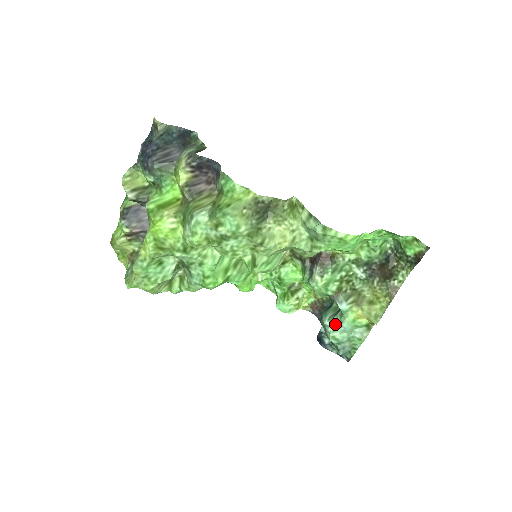
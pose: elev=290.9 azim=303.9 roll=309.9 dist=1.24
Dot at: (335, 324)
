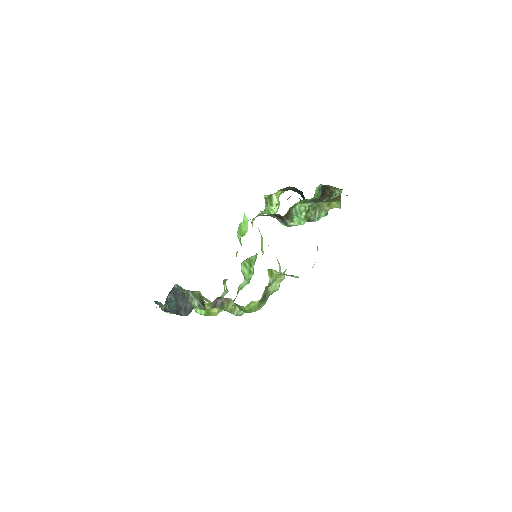
Dot at: occluded
